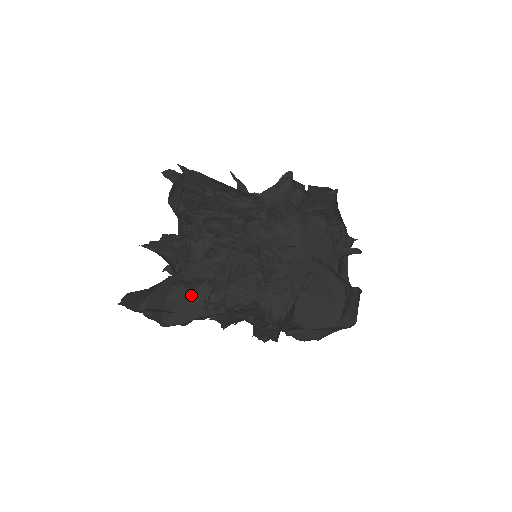
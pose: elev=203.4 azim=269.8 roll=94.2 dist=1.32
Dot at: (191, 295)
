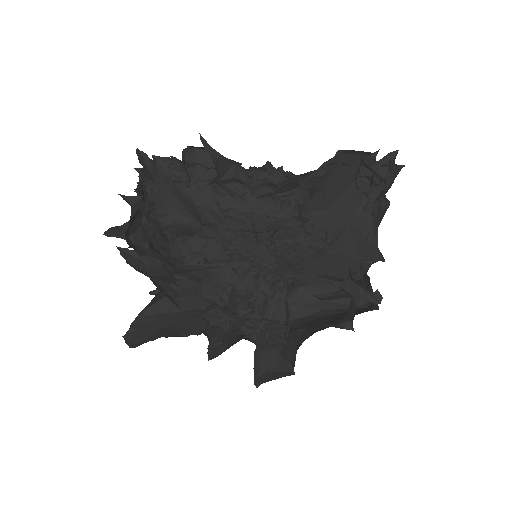
Dot at: (192, 267)
